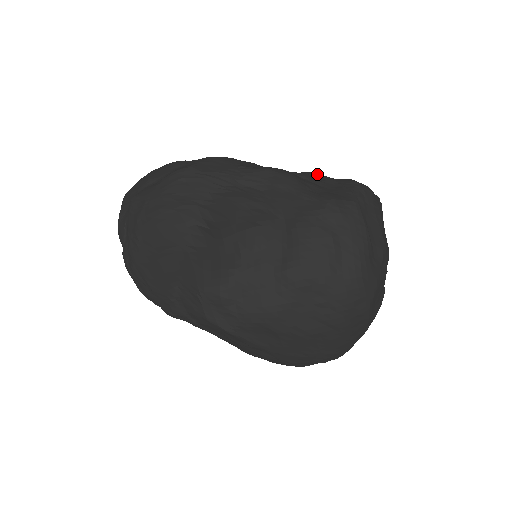
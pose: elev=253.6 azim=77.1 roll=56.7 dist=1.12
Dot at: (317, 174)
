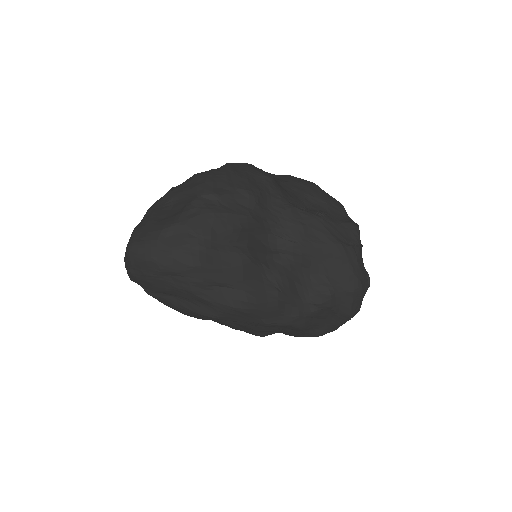
Dot at: (327, 308)
